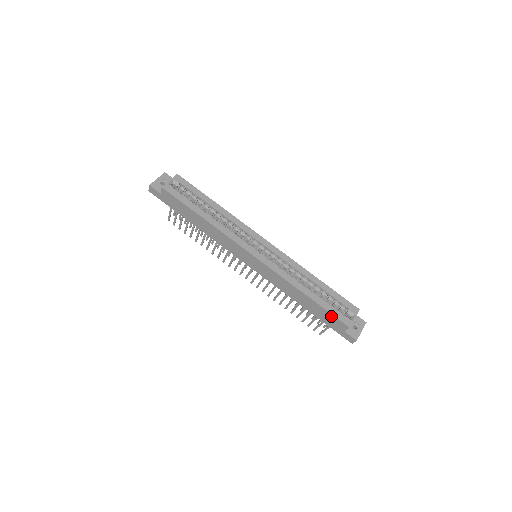
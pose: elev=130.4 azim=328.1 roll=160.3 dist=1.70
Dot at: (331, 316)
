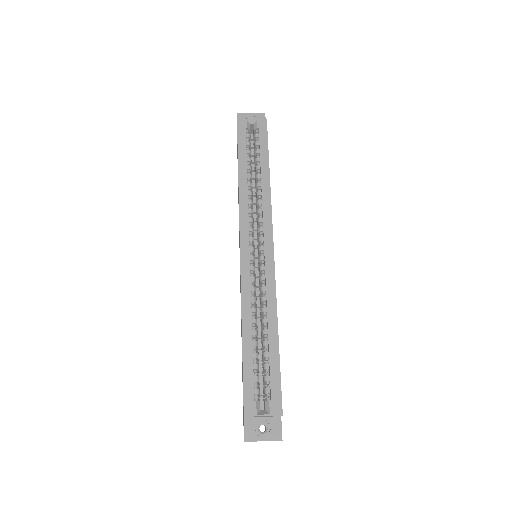
Dot at: (243, 383)
